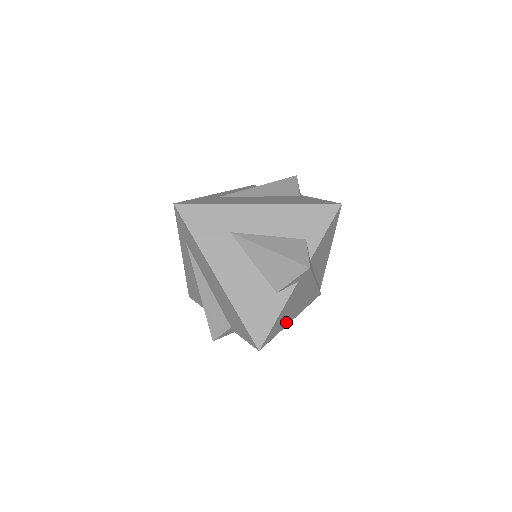
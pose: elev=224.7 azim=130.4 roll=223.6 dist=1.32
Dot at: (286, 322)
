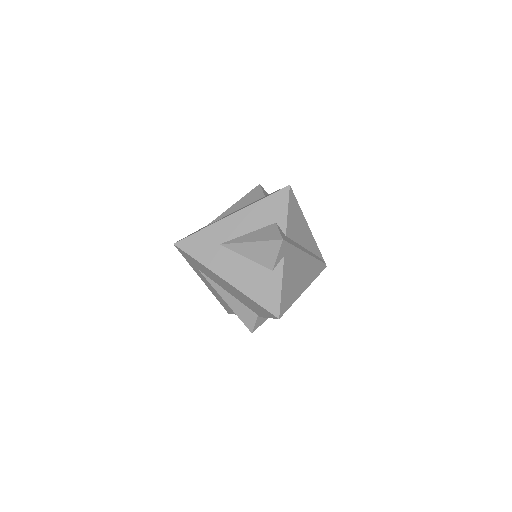
Dot at: (297, 292)
